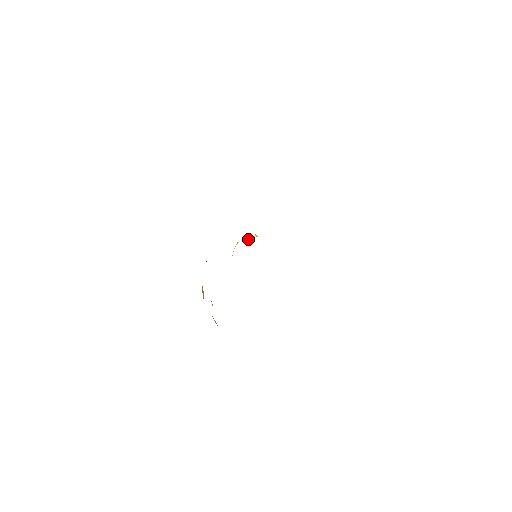
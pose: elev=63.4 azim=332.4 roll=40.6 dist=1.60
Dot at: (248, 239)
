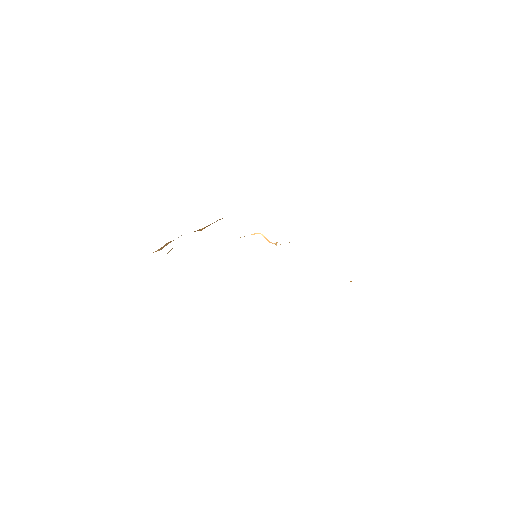
Dot at: (267, 239)
